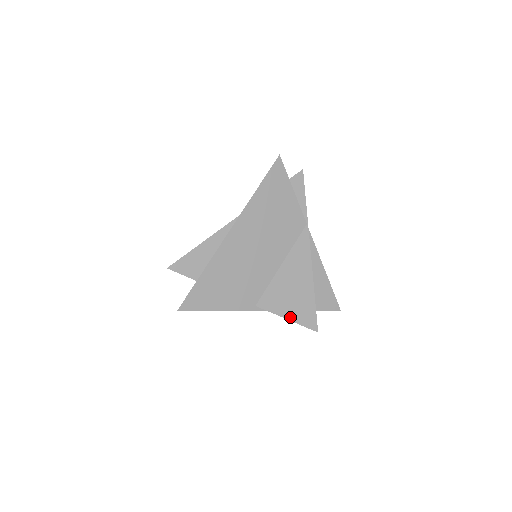
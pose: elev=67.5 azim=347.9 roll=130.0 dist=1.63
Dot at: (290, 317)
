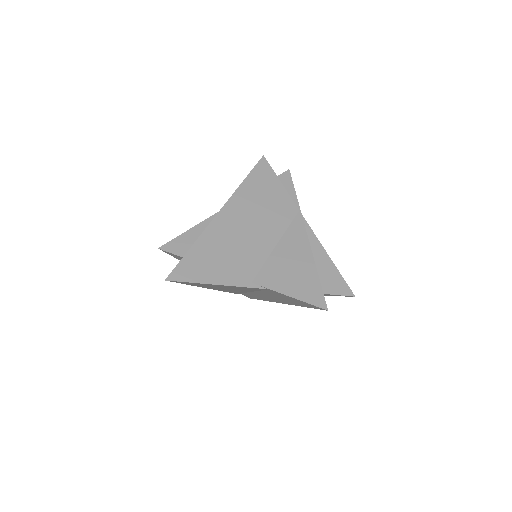
Dot at: (292, 294)
